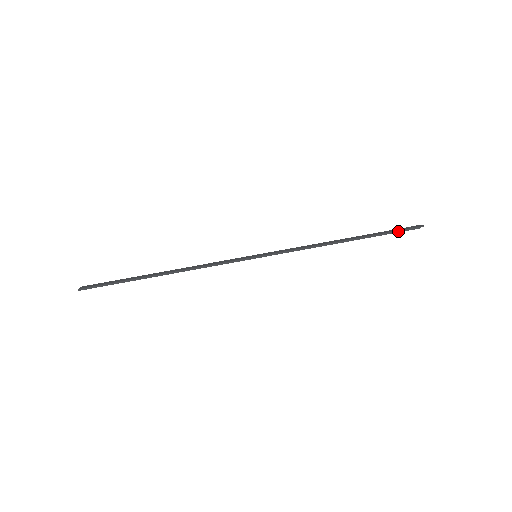
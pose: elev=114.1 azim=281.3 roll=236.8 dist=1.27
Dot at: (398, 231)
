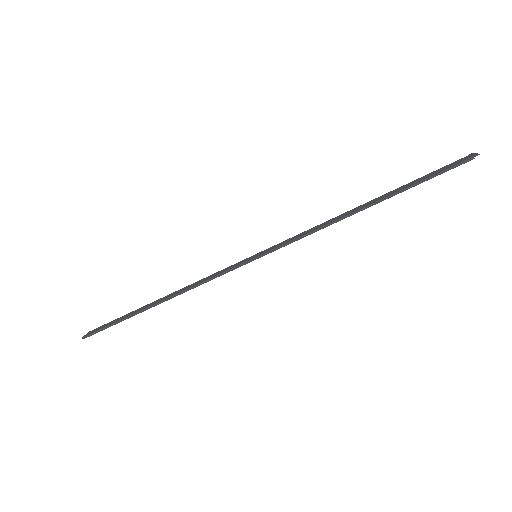
Dot at: (438, 173)
